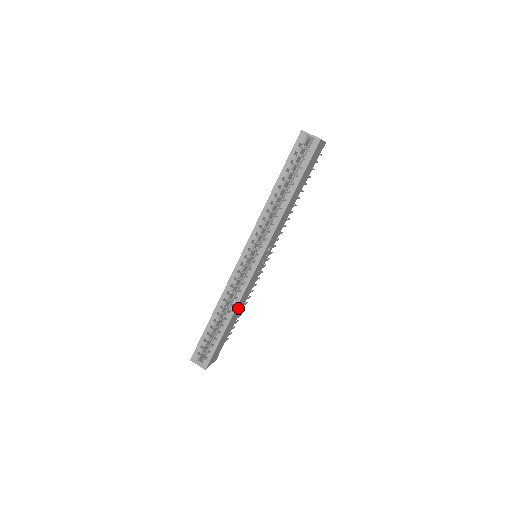
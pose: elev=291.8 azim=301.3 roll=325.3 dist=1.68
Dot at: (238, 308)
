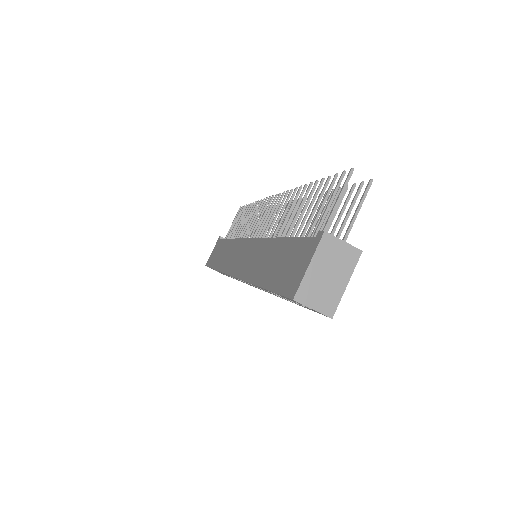
Dot at: occluded
